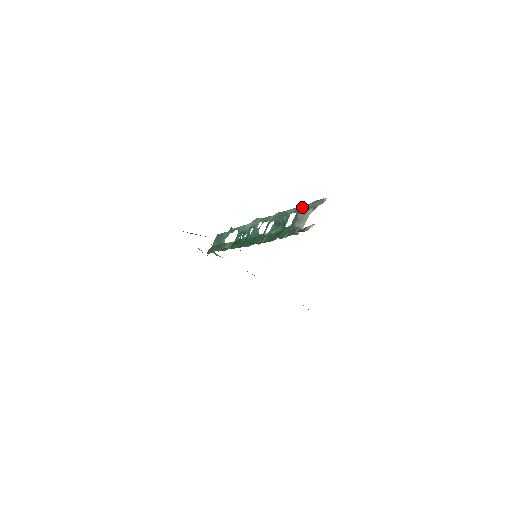
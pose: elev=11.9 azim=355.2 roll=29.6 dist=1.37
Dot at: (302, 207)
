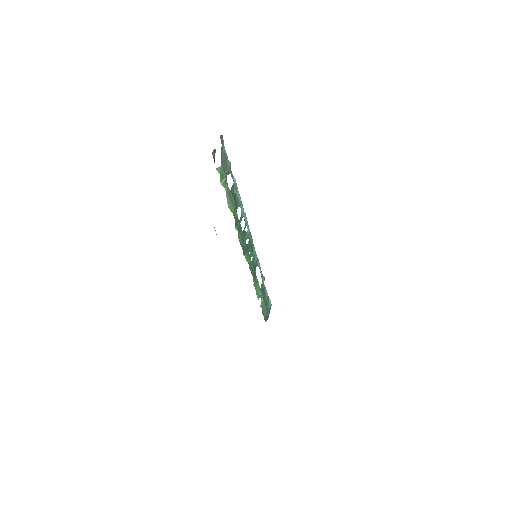
Dot at: (228, 164)
